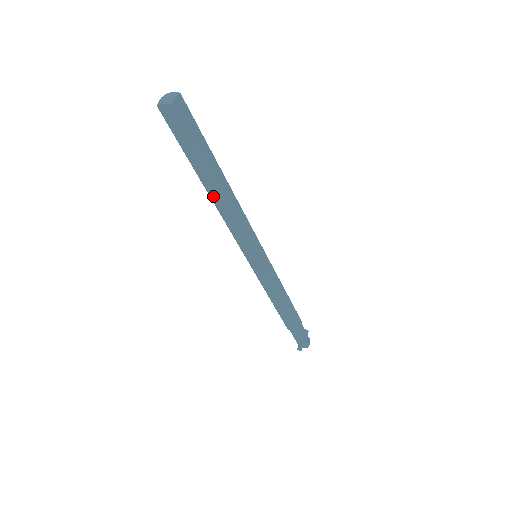
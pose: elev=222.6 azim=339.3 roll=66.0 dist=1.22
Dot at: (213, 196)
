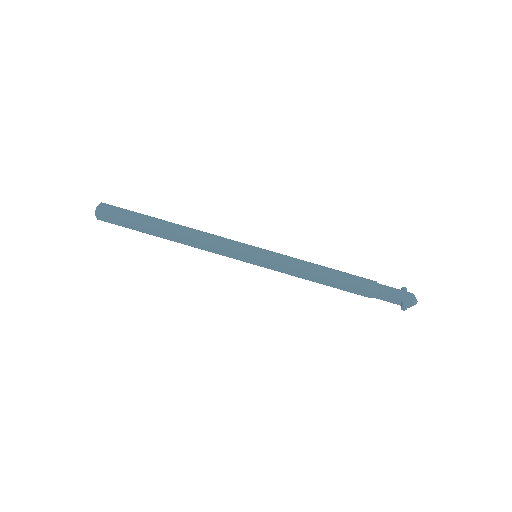
Dot at: (175, 240)
